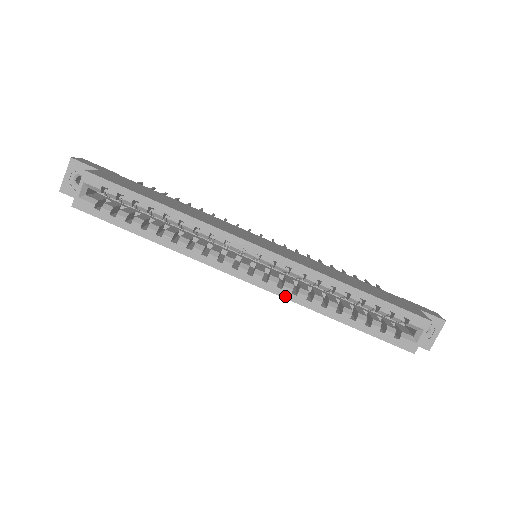
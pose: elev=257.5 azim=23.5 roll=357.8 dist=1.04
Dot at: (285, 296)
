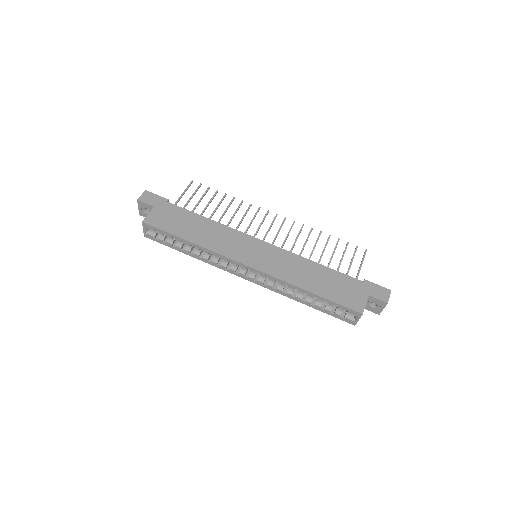
Dot at: (269, 289)
